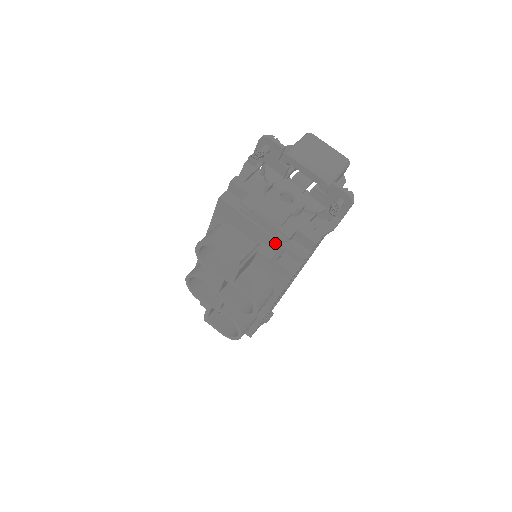
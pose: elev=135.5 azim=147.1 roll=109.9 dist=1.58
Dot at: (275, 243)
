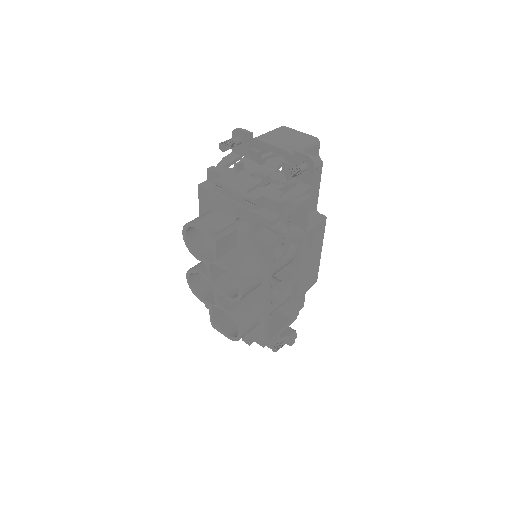
Dot at: (246, 213)
